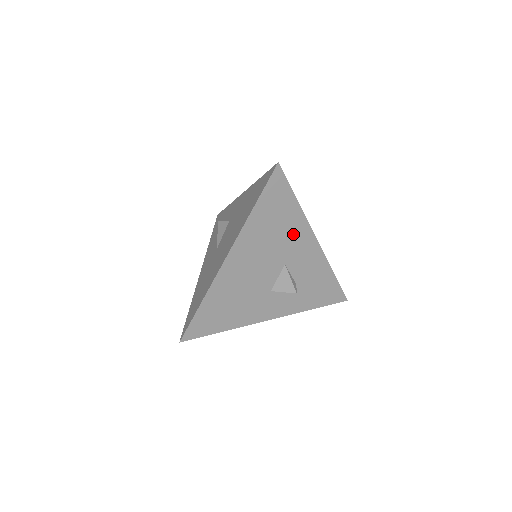
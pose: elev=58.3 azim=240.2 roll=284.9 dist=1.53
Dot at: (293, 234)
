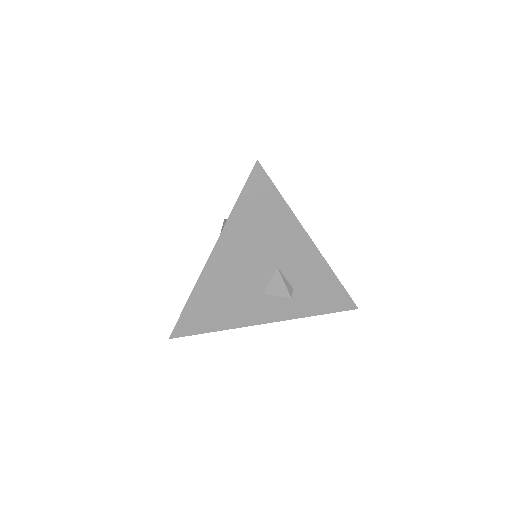
Dot at: (283, 235)
